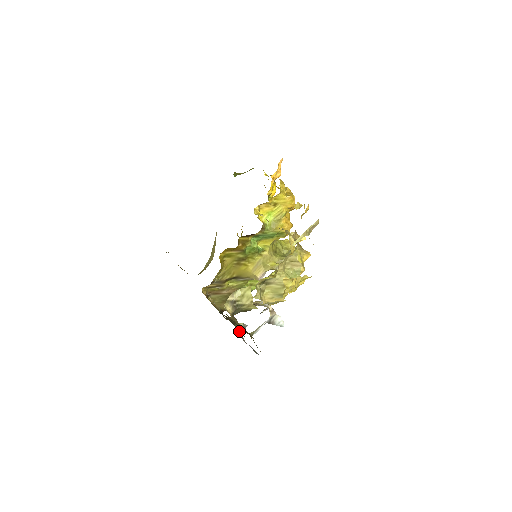
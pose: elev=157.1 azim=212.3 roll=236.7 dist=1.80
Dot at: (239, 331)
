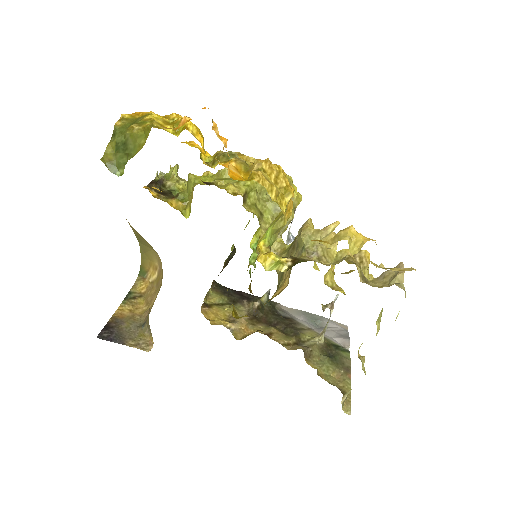
Dot at: (270, 305)
